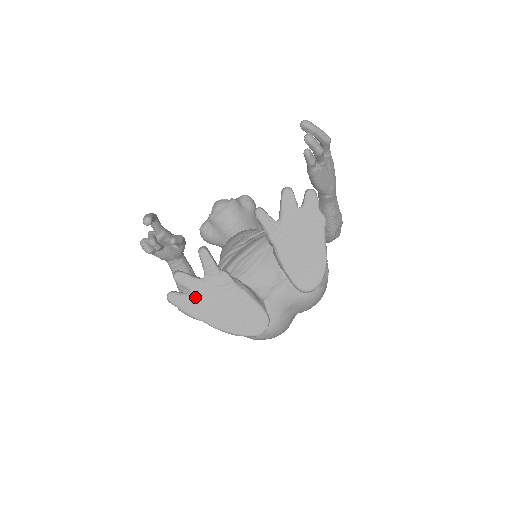
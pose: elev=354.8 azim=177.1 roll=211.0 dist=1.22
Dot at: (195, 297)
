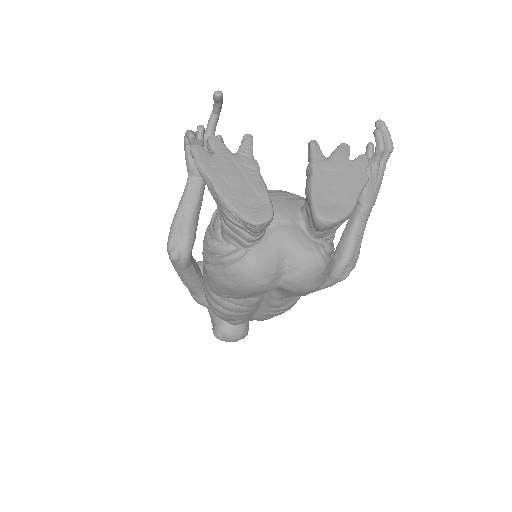
Dot at: (217, 158)
